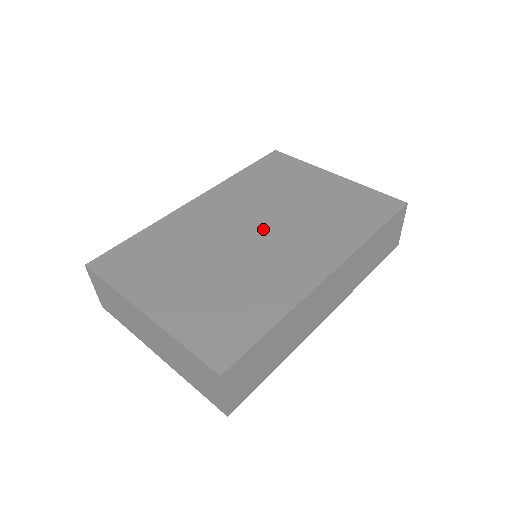
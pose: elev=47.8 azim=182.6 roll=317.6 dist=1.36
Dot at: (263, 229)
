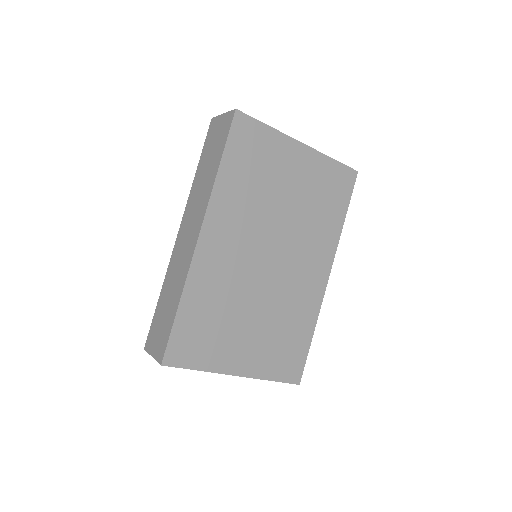
Dot at: (275, 252)
